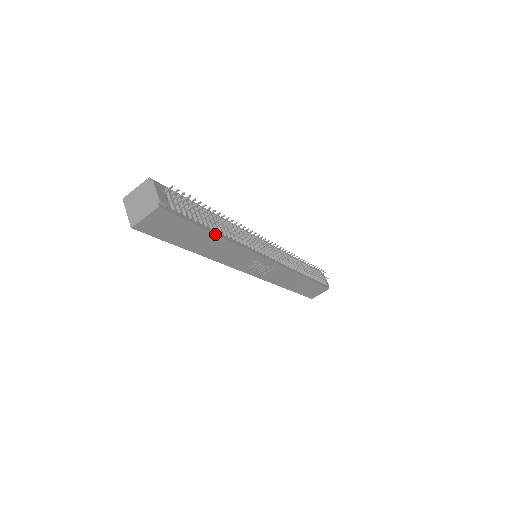
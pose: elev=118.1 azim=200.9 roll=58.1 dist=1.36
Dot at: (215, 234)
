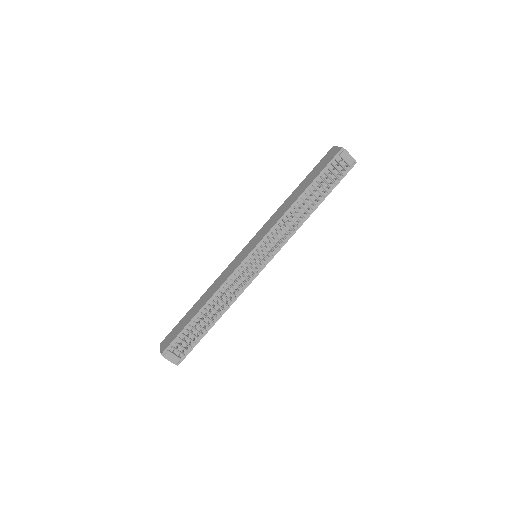
Dot at: (214, 324)
